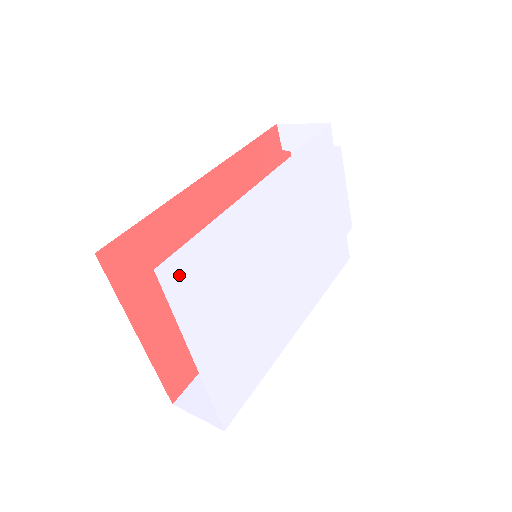
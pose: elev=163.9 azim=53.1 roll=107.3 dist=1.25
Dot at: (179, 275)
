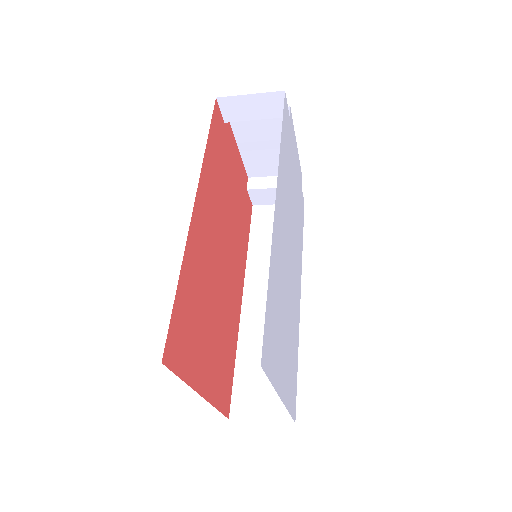
Dot at: (267, 349)
